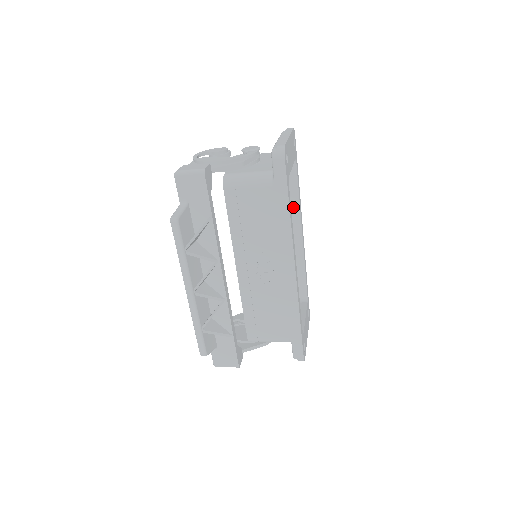
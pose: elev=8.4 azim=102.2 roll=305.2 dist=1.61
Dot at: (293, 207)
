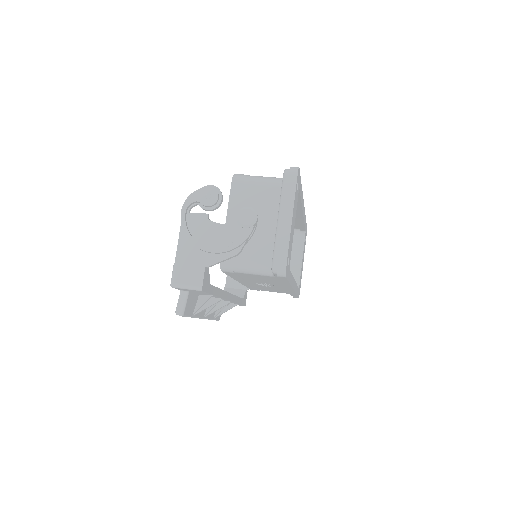
Dot at: occluded
